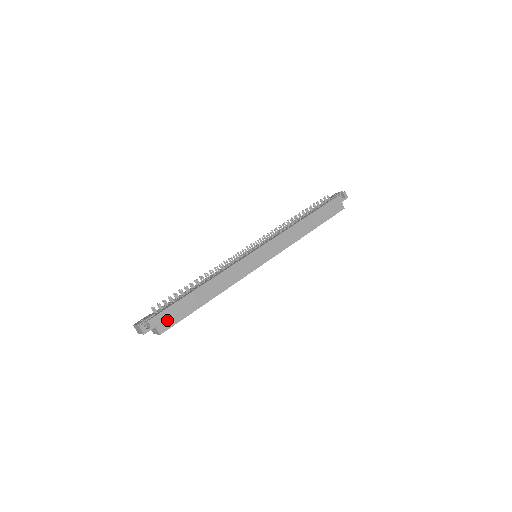
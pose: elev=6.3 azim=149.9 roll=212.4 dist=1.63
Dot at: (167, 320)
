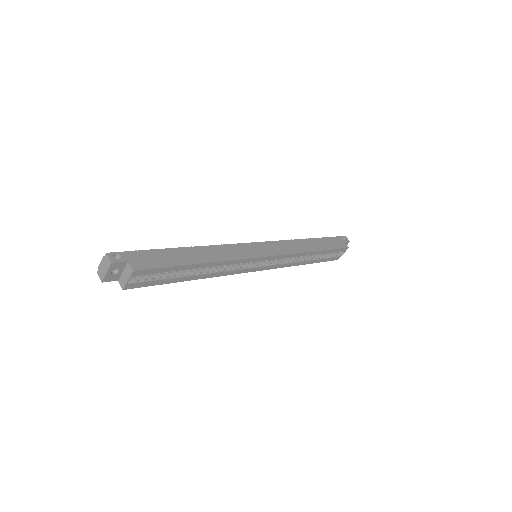
Dot at: (144, 261)
